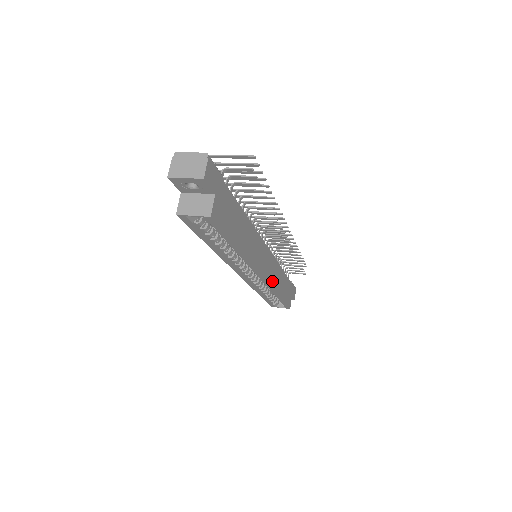
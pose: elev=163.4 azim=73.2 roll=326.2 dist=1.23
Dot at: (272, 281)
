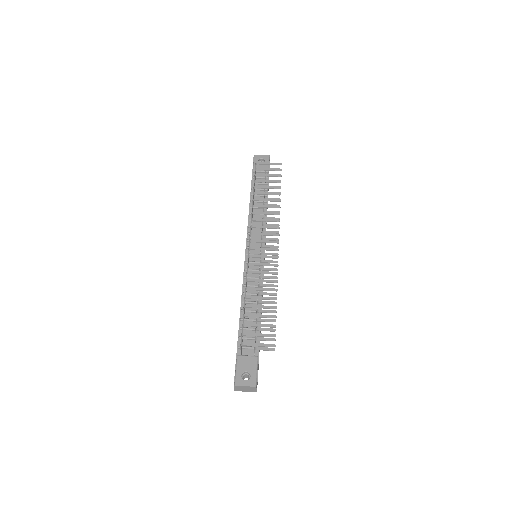
Dot at: occluded
